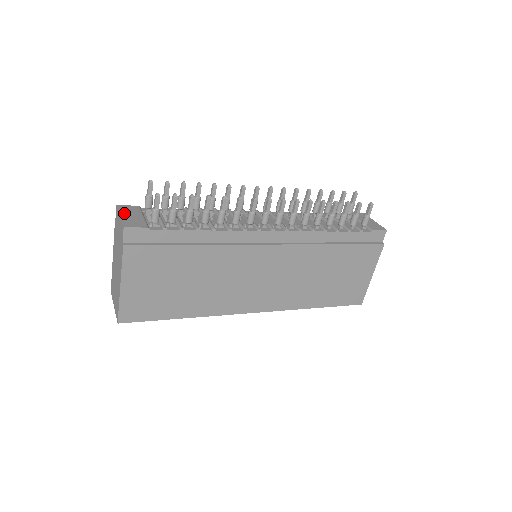
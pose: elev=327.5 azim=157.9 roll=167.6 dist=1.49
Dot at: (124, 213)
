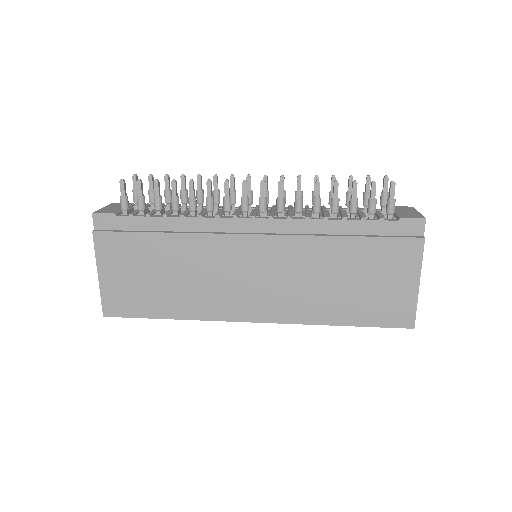
Dot at: (110, 206)
